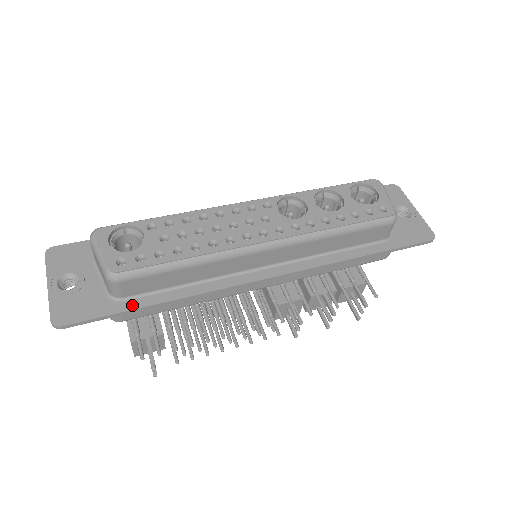
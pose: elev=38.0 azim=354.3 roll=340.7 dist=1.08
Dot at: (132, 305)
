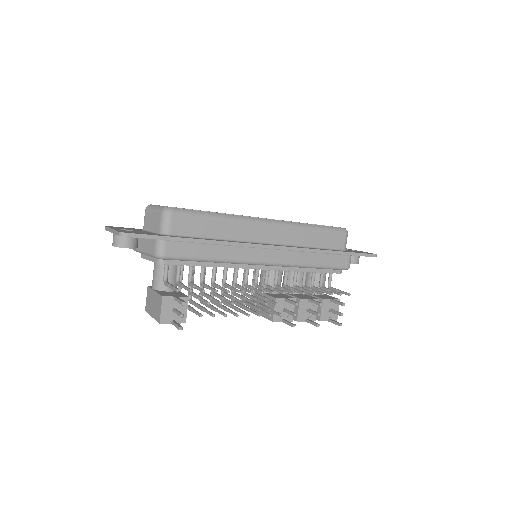
Dot at: (177, 237)
